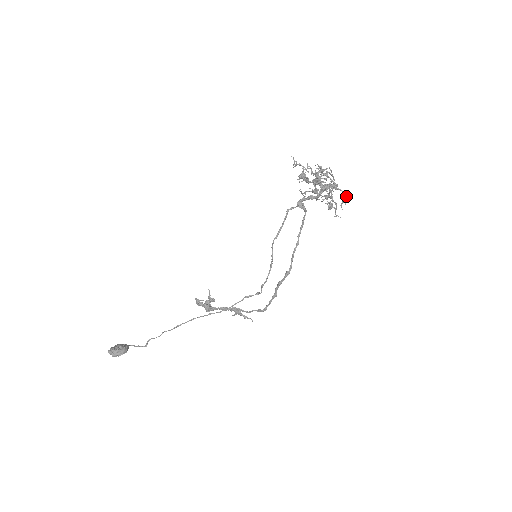
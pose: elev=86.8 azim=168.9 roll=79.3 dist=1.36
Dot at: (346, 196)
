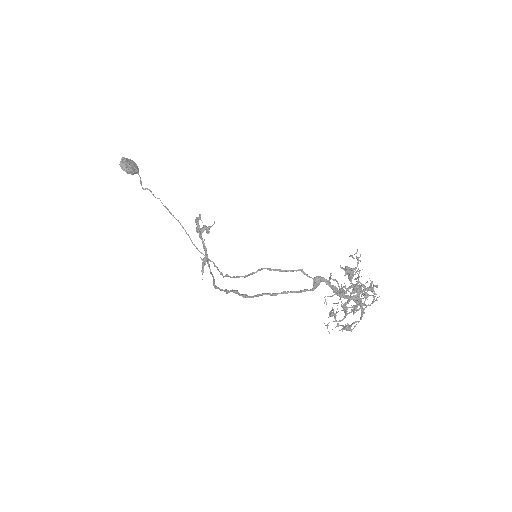
Dot at: (354, 327)
